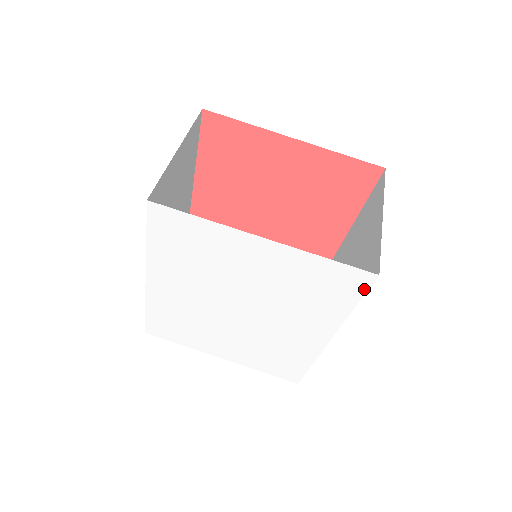
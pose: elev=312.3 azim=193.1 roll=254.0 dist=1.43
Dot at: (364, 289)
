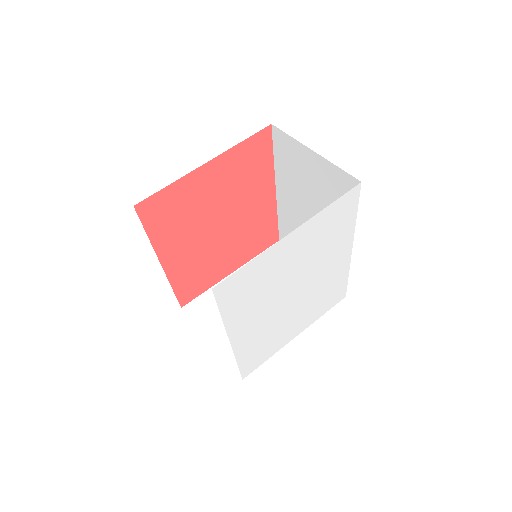
Dot at: (357, 199)
